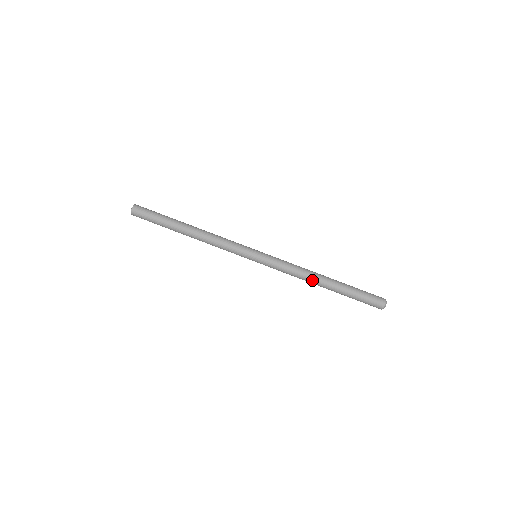
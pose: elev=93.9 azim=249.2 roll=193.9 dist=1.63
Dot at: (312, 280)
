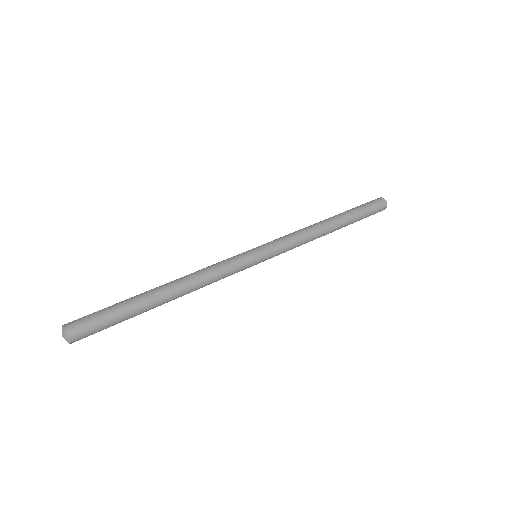
Dot at: (323, 230)
